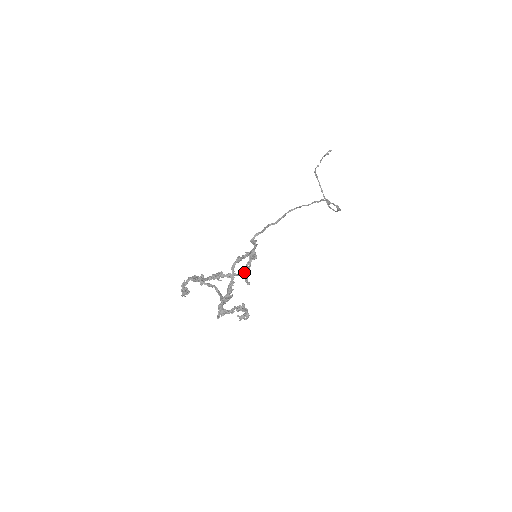
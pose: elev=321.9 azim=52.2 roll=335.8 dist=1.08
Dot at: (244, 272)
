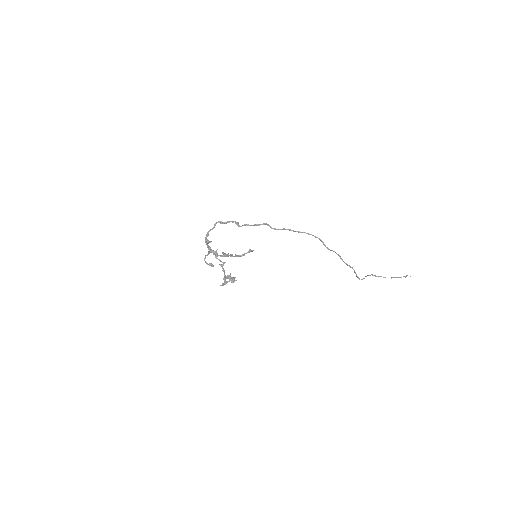
Dot at: (240, 255)
